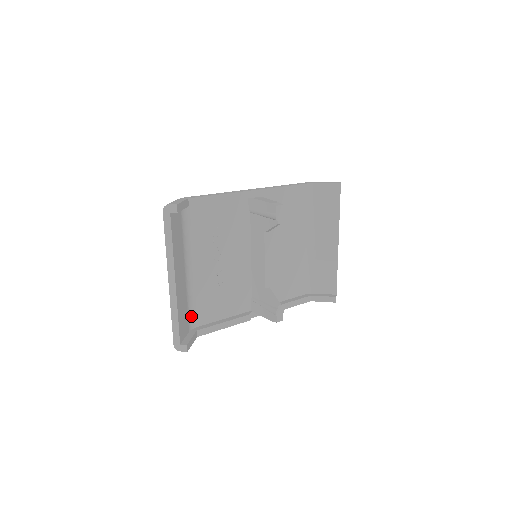
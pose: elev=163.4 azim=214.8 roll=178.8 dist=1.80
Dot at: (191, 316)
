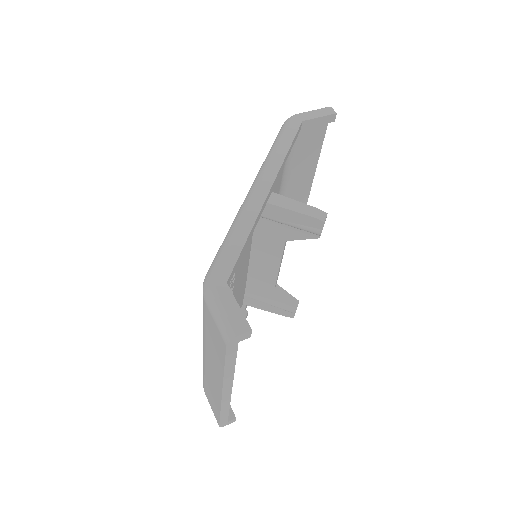
Dot at: occluded
